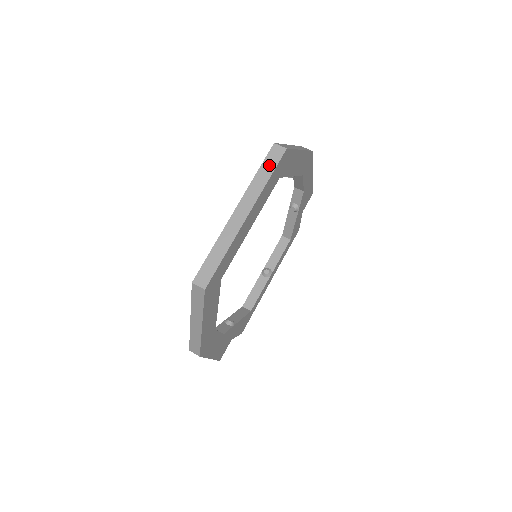
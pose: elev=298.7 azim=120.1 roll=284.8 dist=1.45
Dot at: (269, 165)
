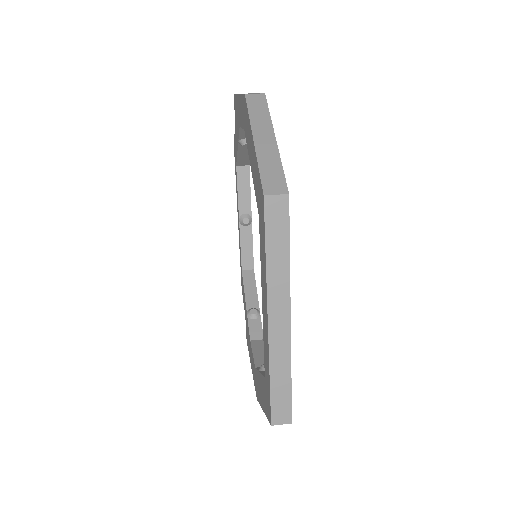
Dot at: (277, 235)
